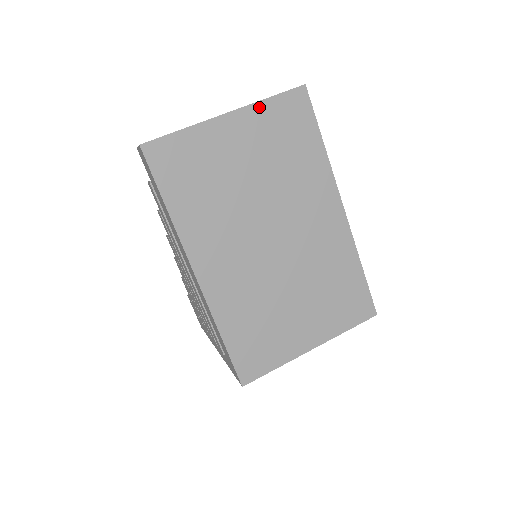
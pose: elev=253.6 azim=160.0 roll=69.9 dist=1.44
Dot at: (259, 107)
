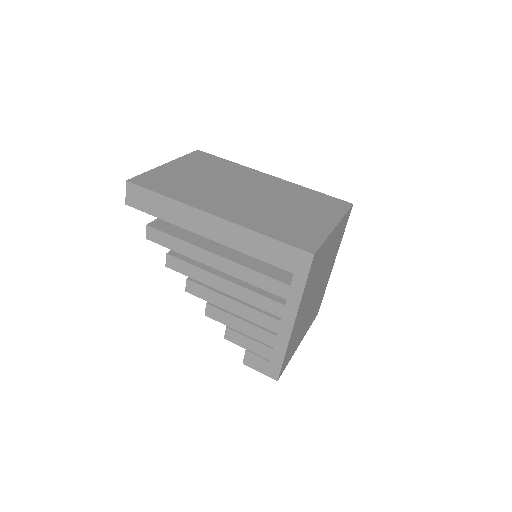
Dot at: (181, 159)
